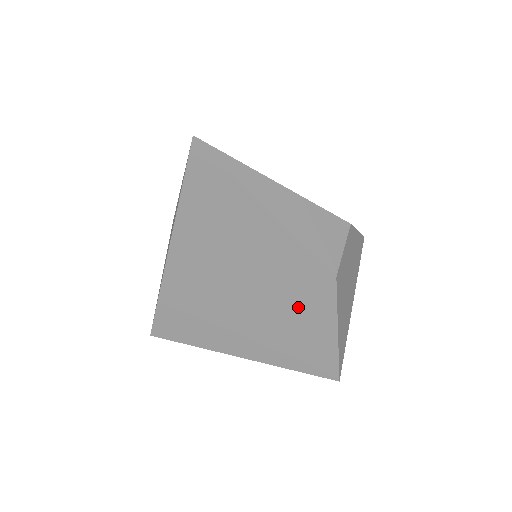
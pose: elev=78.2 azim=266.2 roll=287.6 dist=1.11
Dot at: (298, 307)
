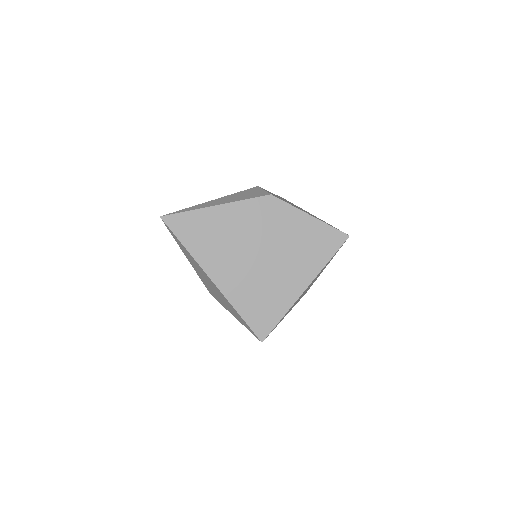
Dot at: (282, 227)
